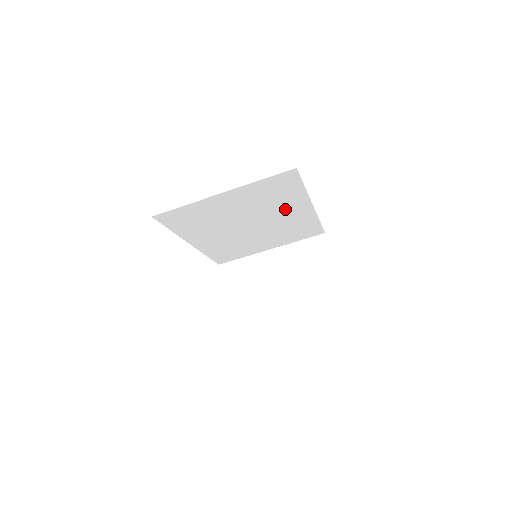
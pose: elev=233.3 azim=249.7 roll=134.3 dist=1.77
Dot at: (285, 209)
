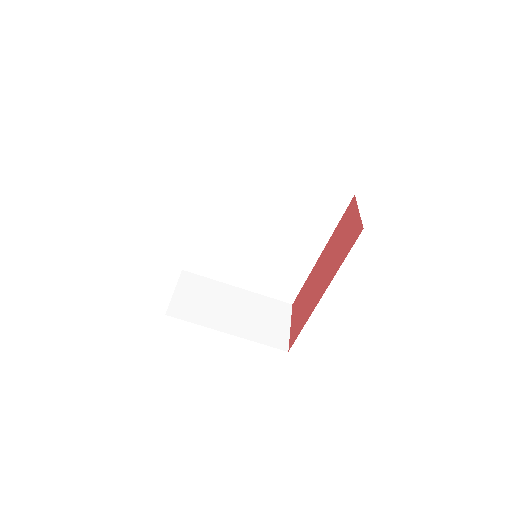
Dot at: (301, 239)
